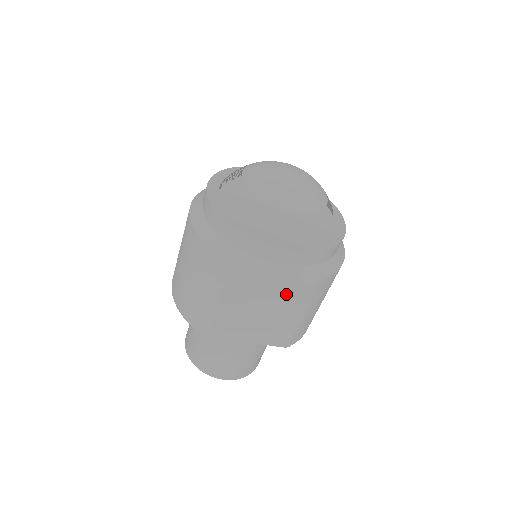
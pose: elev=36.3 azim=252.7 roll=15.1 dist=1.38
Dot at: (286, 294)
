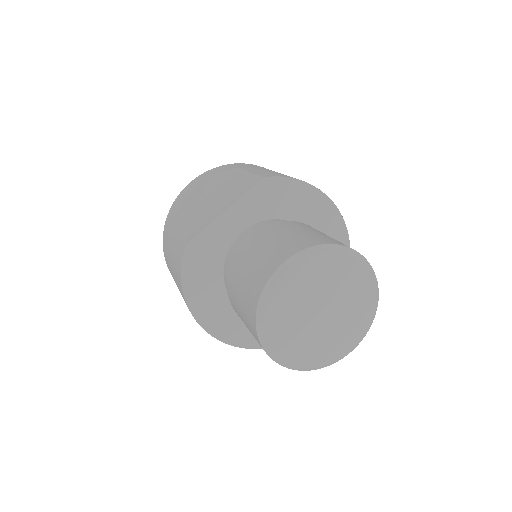
Dot at: (203, 178)
